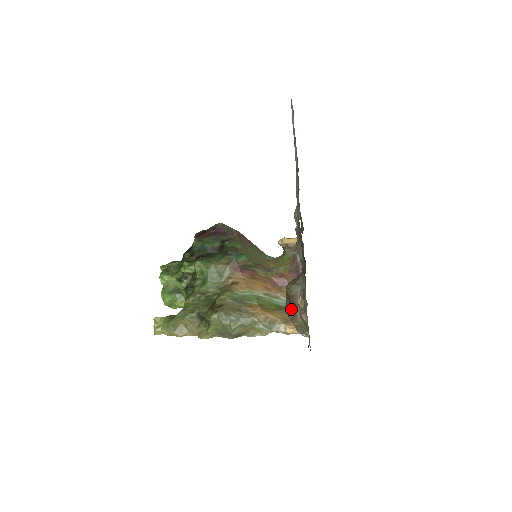
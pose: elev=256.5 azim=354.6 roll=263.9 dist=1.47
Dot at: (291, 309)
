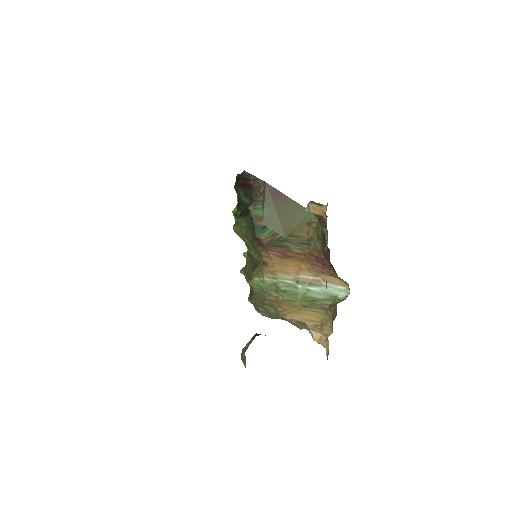
Dot at: occluded
